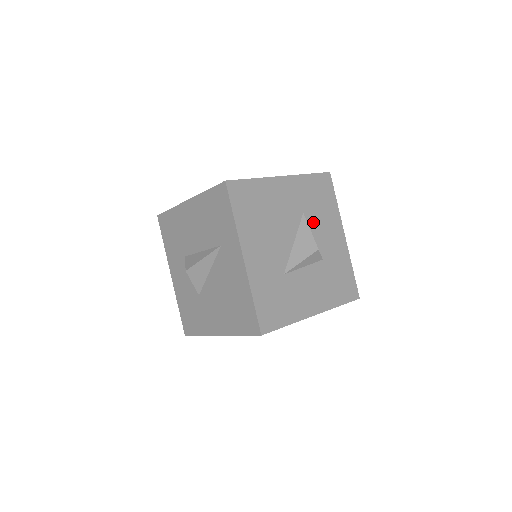
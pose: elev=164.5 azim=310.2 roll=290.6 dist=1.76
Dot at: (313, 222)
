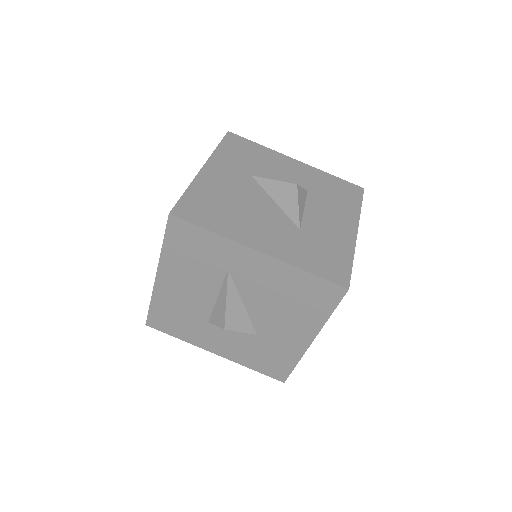
Dot at: (266, 174)
